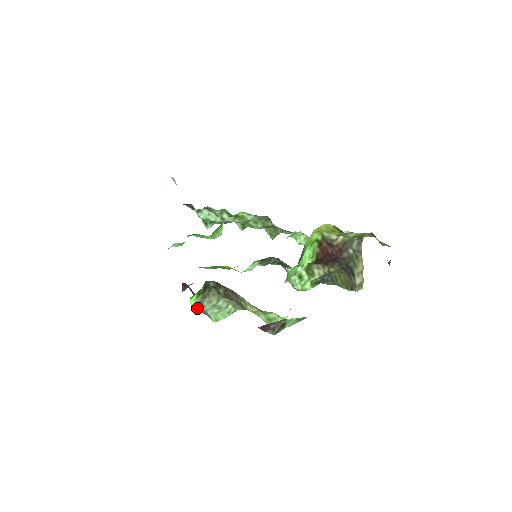
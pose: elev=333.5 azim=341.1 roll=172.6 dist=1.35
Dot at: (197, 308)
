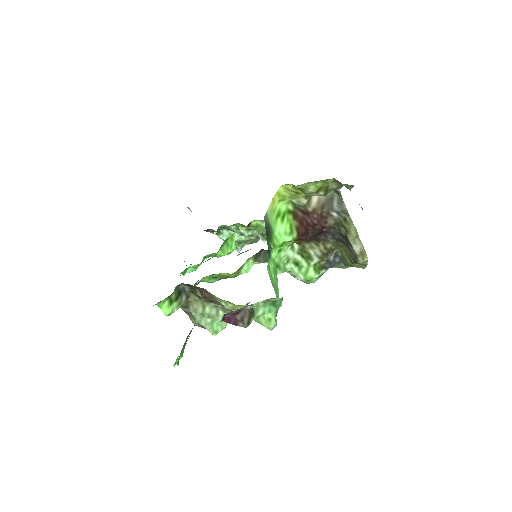
Dot at: (192, 322)
